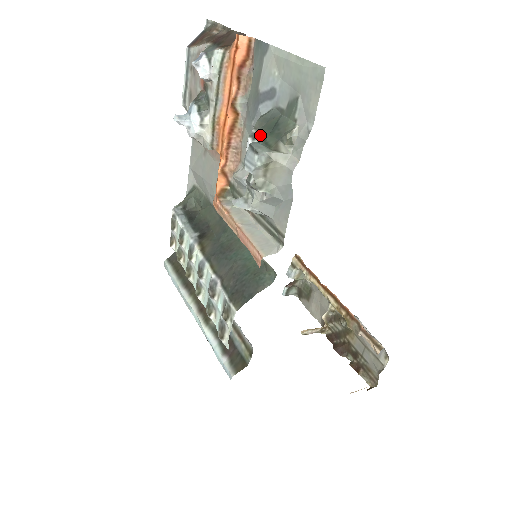
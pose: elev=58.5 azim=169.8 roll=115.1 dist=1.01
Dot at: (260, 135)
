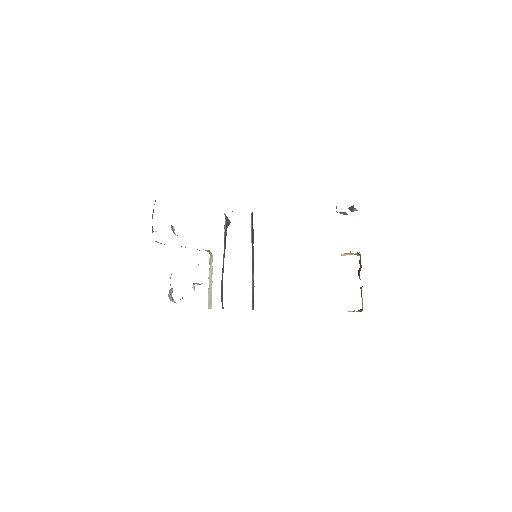
Dot at: occluded
